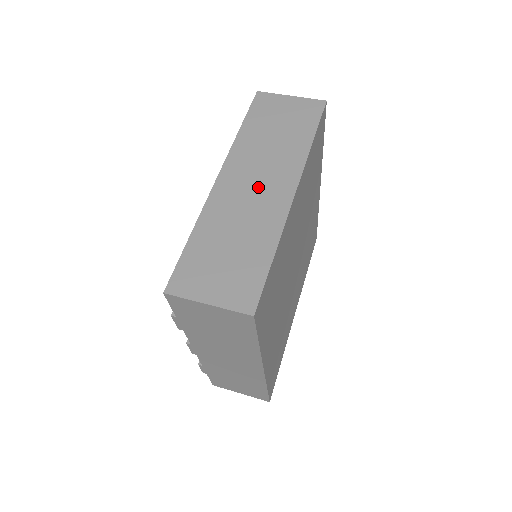
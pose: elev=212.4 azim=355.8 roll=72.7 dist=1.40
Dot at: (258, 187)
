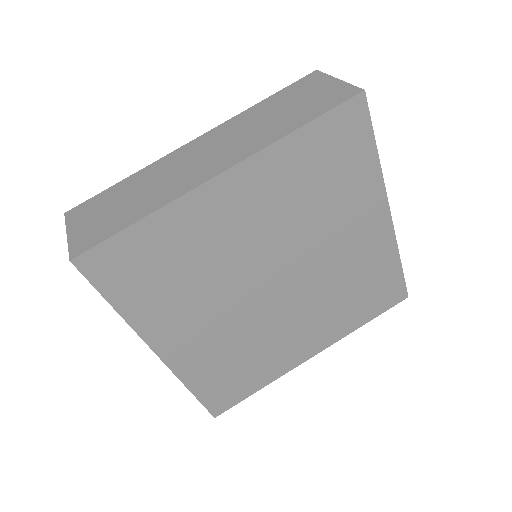
Dot at: (204, 158)
